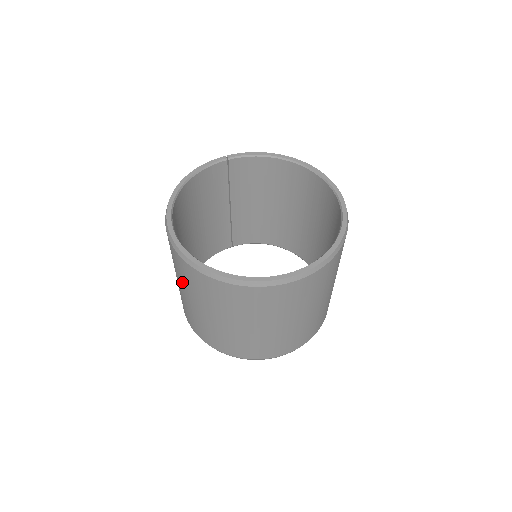
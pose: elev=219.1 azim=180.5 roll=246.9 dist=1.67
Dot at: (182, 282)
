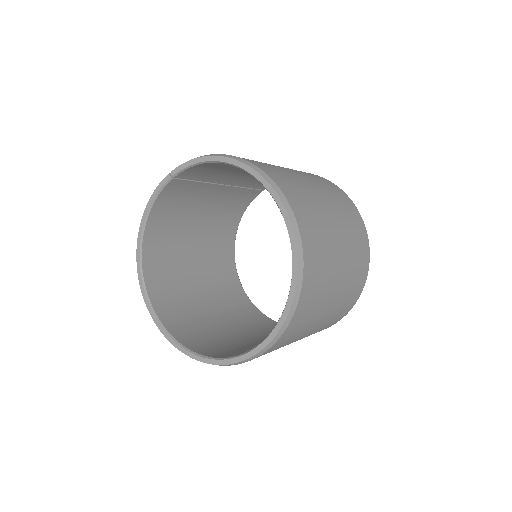
Dot at: occluded
